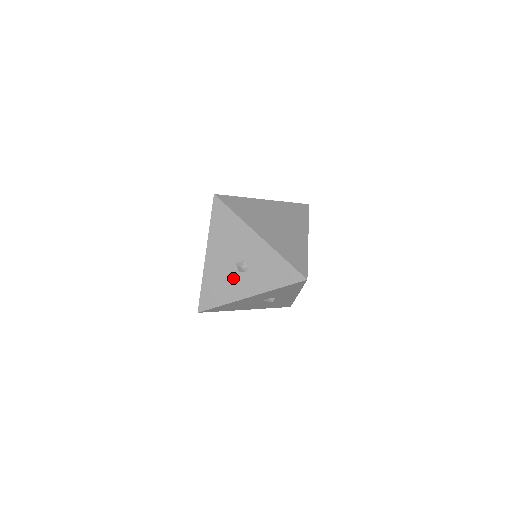
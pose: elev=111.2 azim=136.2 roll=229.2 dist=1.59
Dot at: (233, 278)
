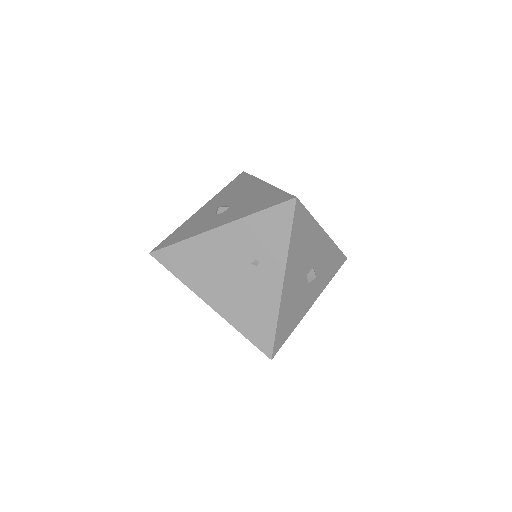
Dot at: (304, 294)
